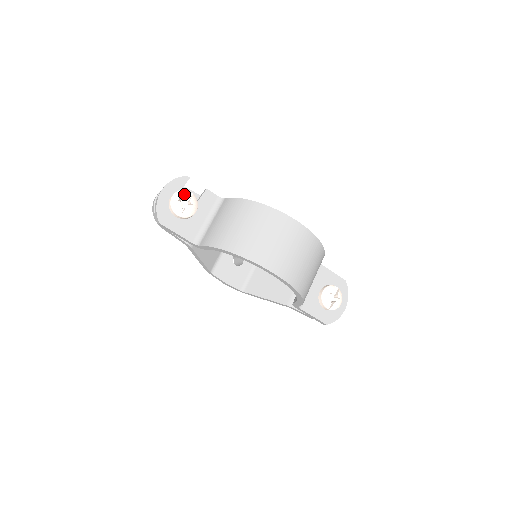
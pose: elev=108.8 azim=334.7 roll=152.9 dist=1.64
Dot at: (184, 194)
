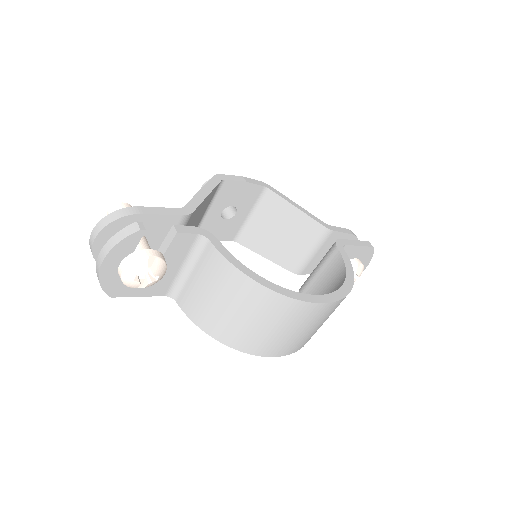
Dot at: (141, 269)
